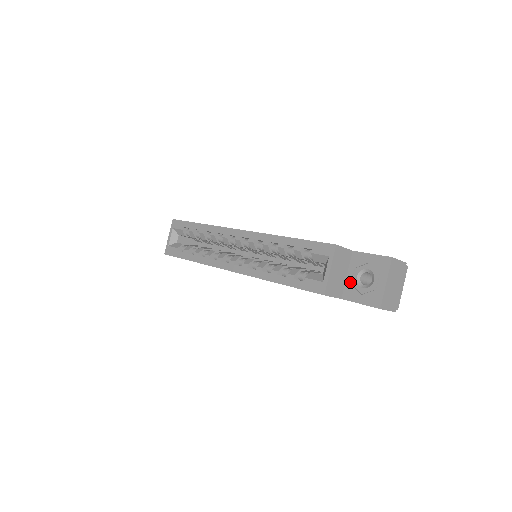
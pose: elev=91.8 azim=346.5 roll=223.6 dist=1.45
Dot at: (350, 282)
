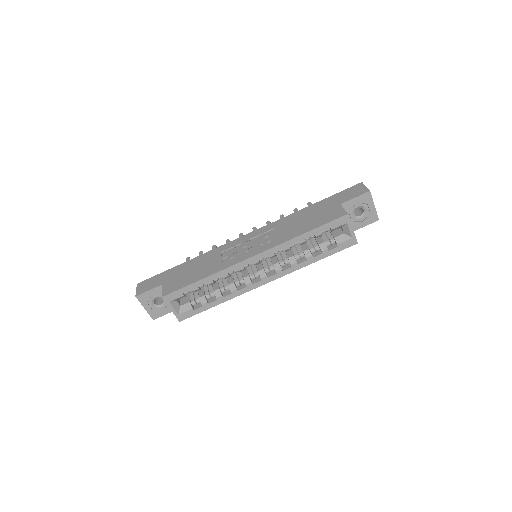
Dot at: (351, 221)
